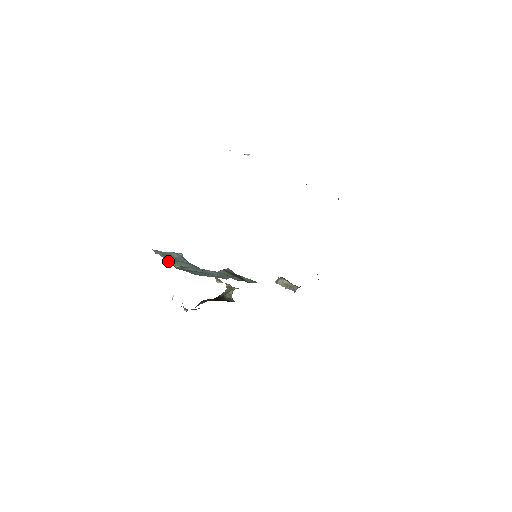
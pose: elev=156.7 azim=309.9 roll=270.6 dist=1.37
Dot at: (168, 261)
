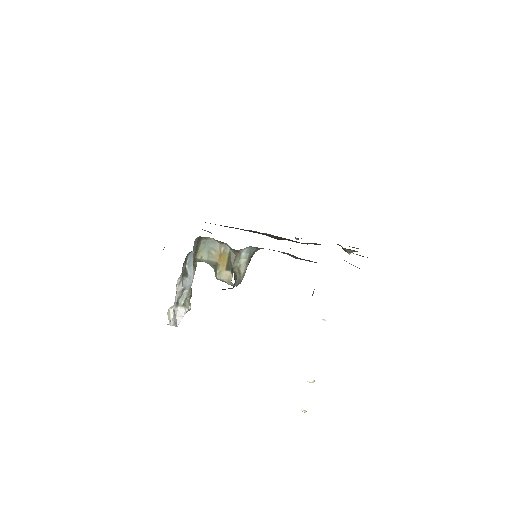
Dot at: occluded
